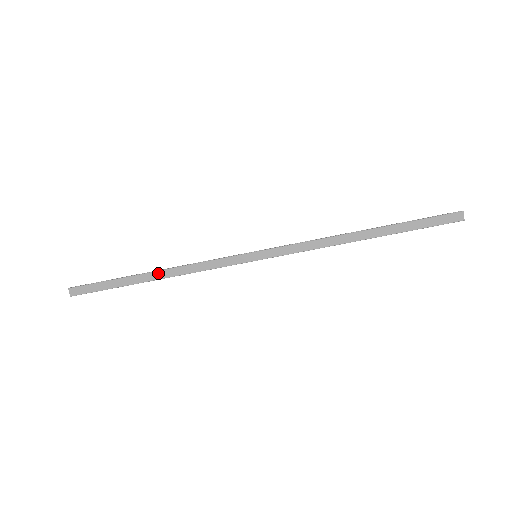
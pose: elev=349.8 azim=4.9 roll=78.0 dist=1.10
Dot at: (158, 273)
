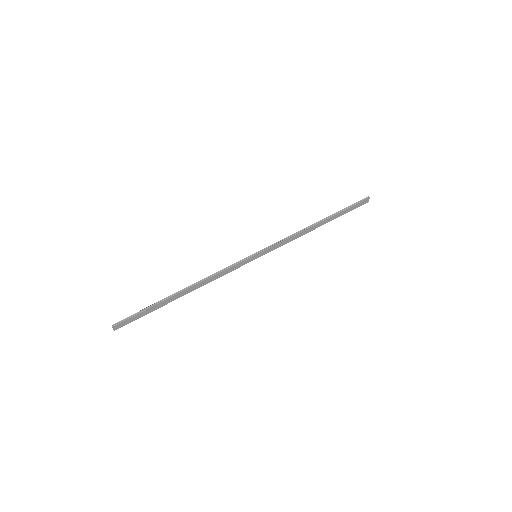
Dot at: (188, 290)
